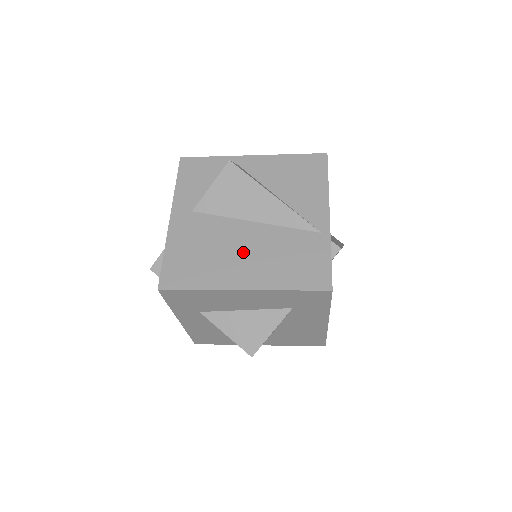
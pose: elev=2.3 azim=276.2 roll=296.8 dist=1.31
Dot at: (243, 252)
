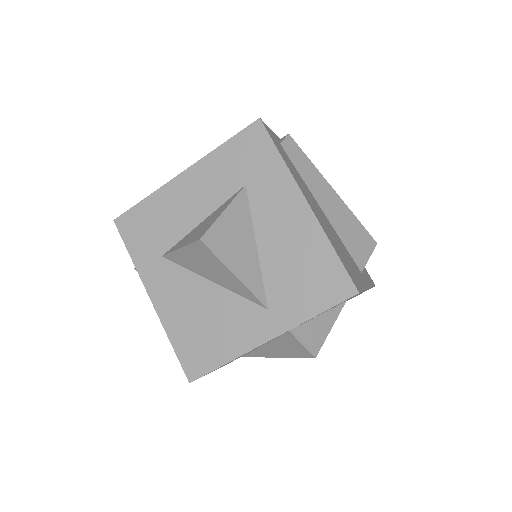
Dot at: occluded
